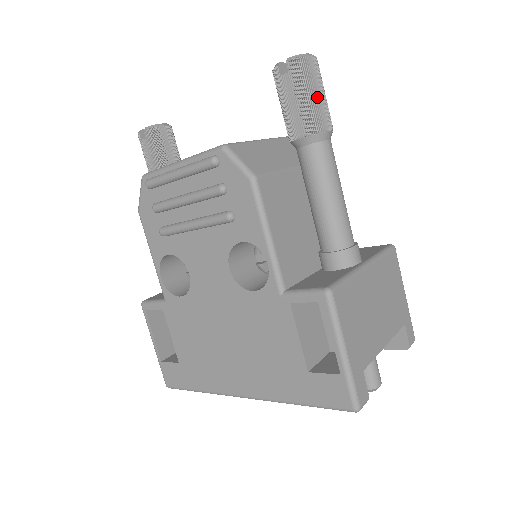
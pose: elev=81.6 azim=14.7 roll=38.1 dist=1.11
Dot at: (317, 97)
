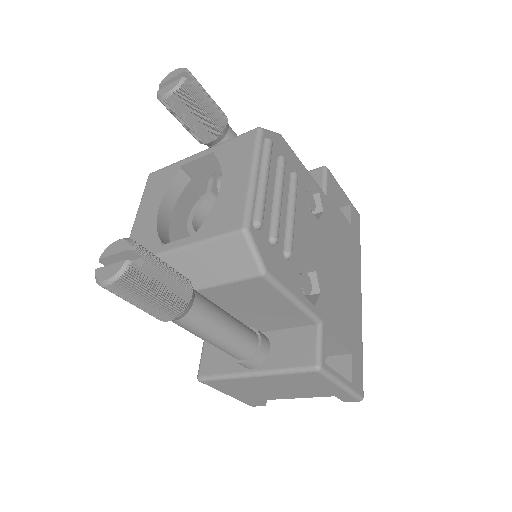
Dot at: (136, 306)
